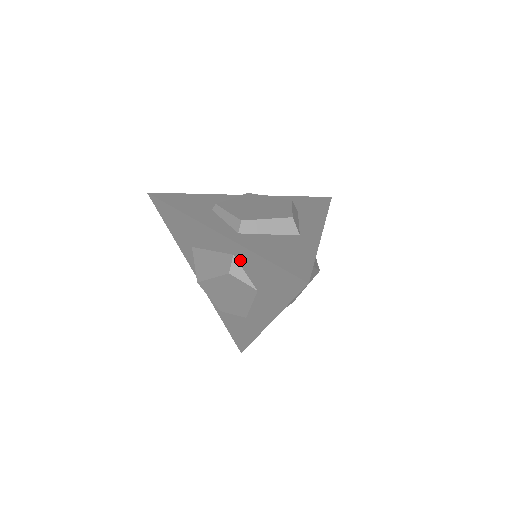
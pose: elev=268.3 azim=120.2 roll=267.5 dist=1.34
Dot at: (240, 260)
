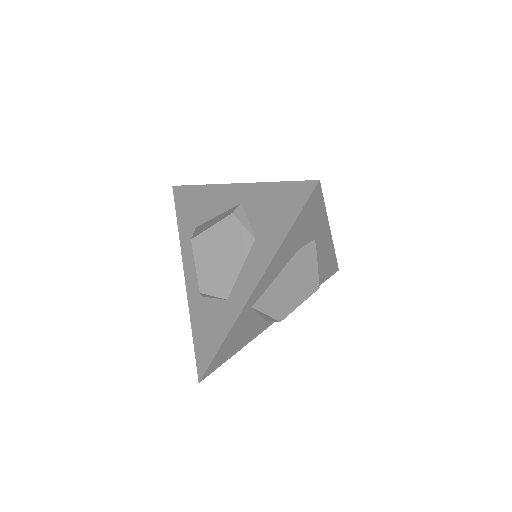
Dot at: (247, 205)
